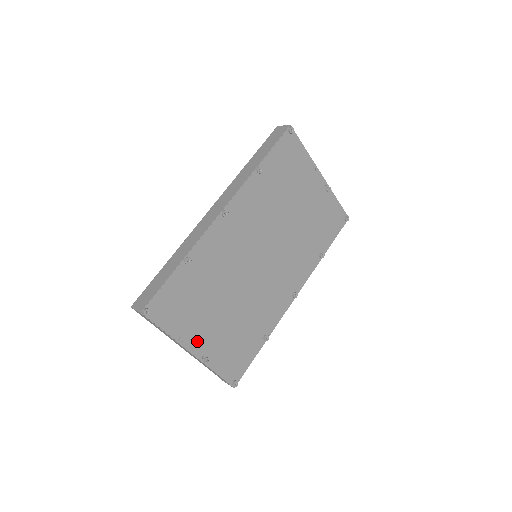
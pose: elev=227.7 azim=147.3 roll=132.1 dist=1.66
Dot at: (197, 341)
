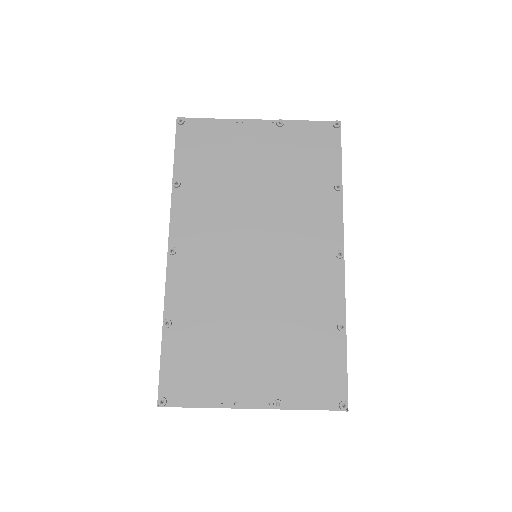
Dot at: (248, 391)
